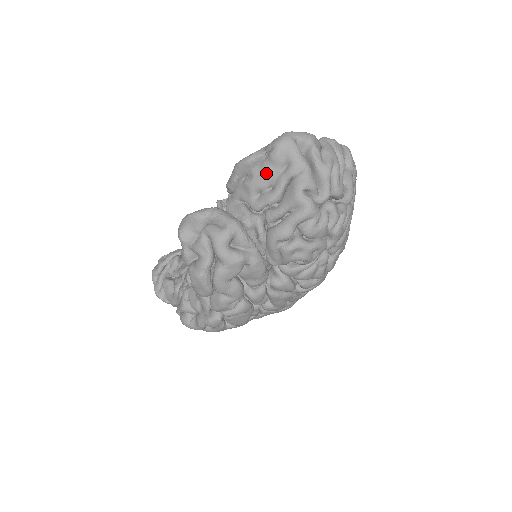
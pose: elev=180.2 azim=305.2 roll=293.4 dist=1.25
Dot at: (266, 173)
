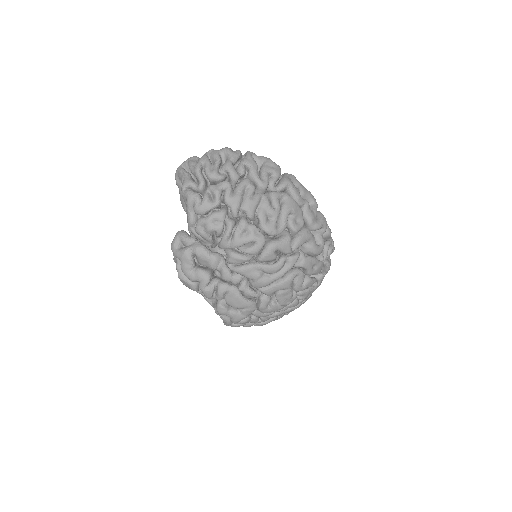
Dot at: (180, 195)
